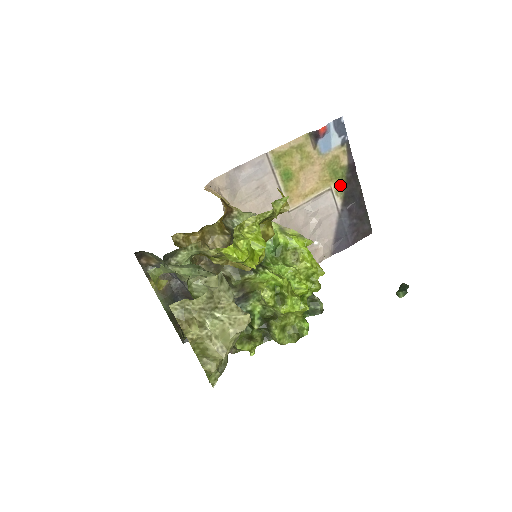
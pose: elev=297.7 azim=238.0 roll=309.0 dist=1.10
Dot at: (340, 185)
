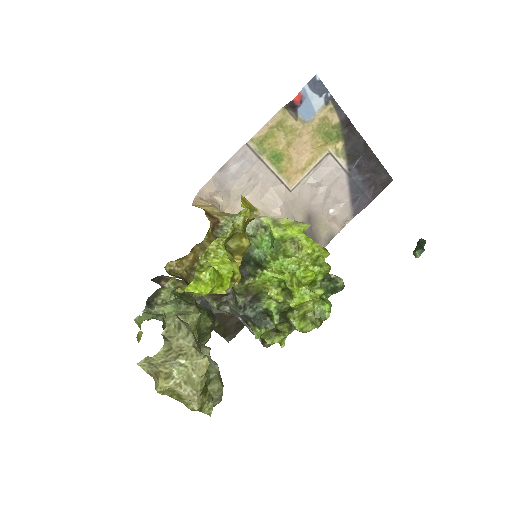
Dot at: (338, 145)
